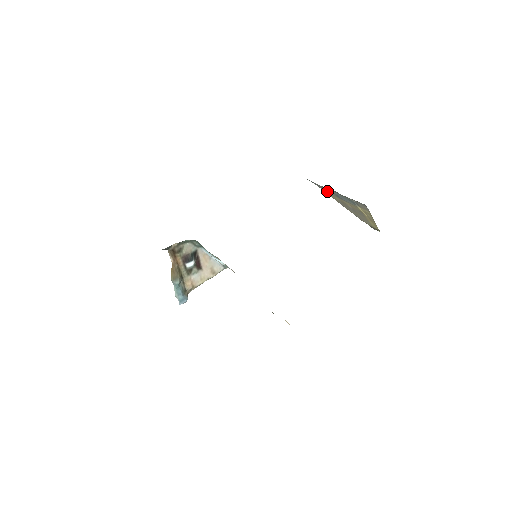
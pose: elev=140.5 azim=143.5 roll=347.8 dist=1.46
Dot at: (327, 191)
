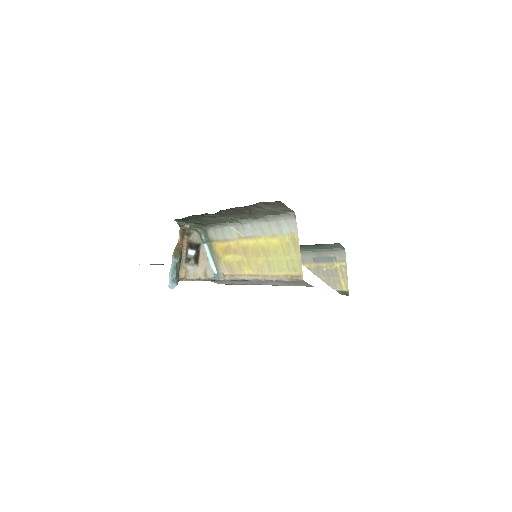
Dot at: (304, 260)
